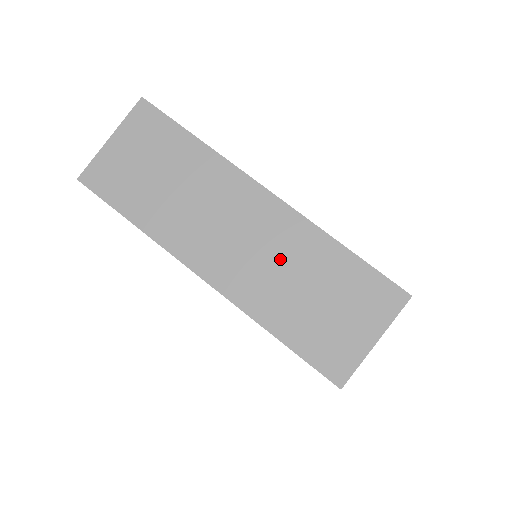
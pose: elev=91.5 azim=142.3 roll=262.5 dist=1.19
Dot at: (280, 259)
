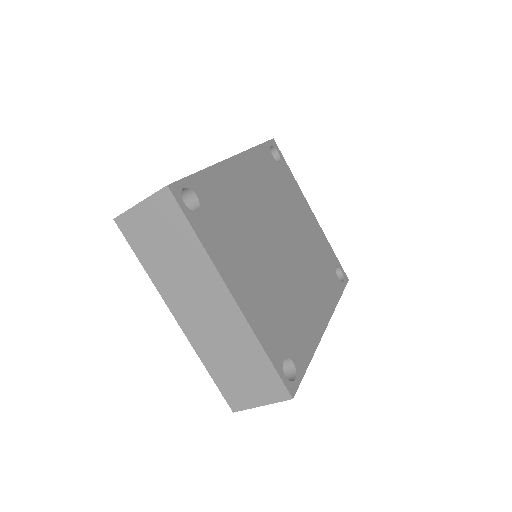
Dot at: (225, 337)
